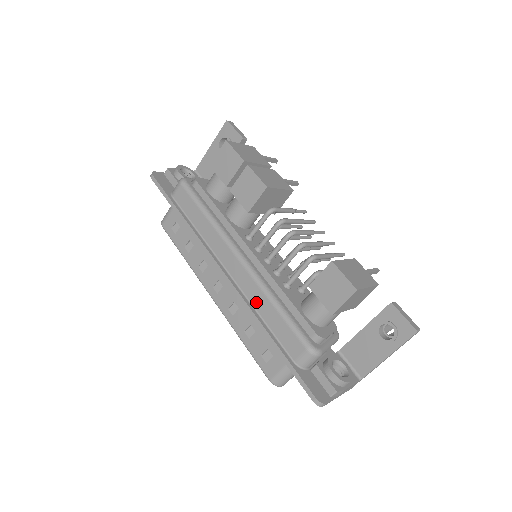
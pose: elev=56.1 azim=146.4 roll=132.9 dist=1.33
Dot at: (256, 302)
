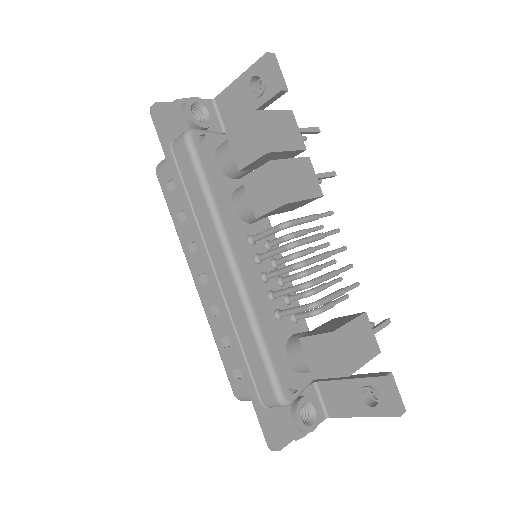
Dot at: (238, 324)
